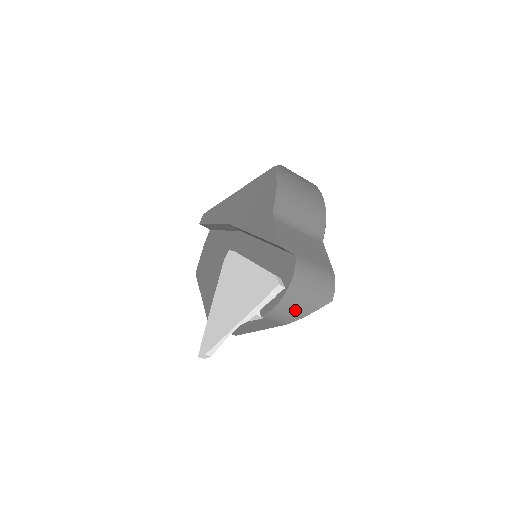
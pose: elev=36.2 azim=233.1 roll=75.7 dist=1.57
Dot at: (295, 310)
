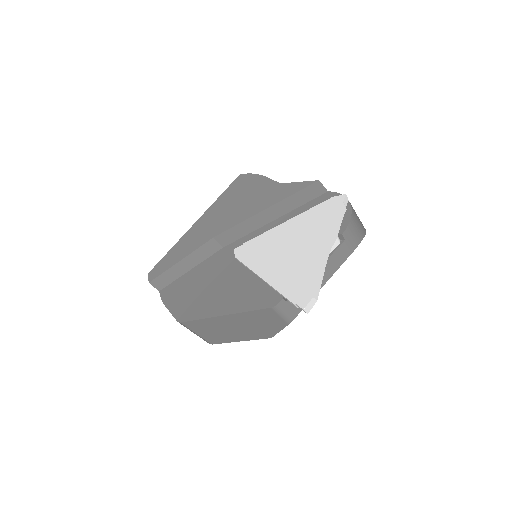
Dot at: (359, 227)
